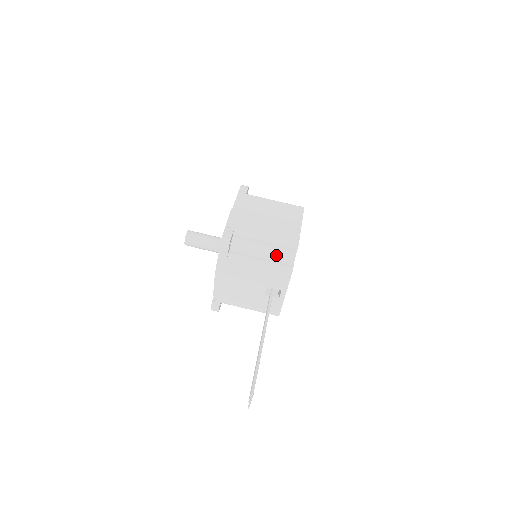
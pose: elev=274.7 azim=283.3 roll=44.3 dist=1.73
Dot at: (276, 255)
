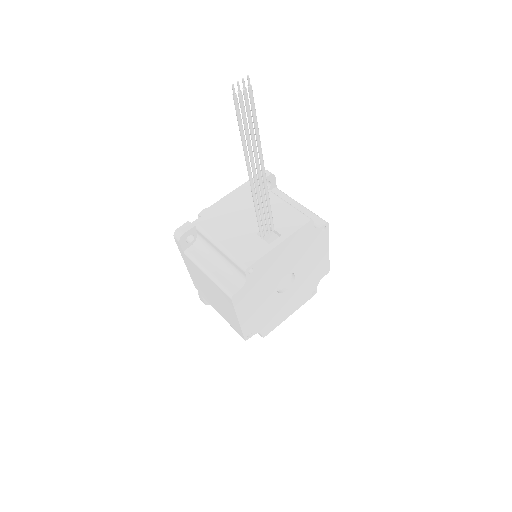
Dot at: occluded
